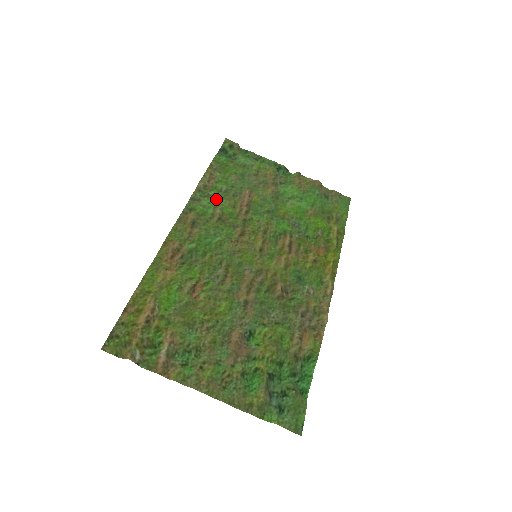
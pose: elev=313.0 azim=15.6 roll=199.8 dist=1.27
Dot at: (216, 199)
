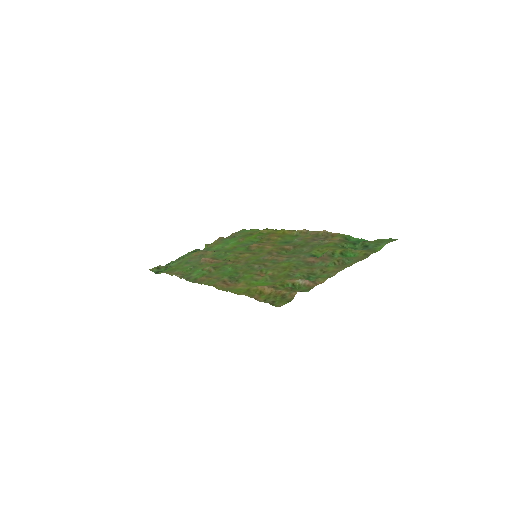
Dot at: (196, 271)
